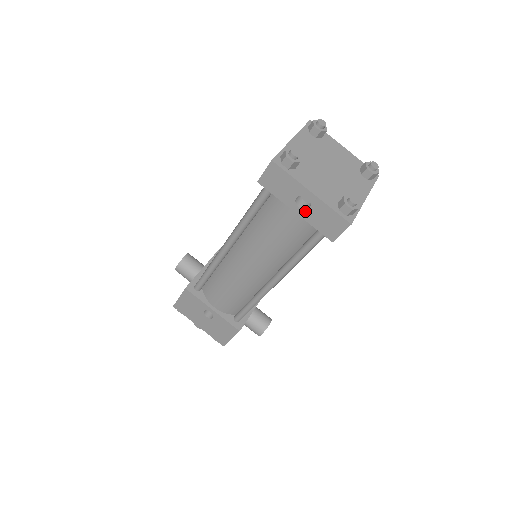
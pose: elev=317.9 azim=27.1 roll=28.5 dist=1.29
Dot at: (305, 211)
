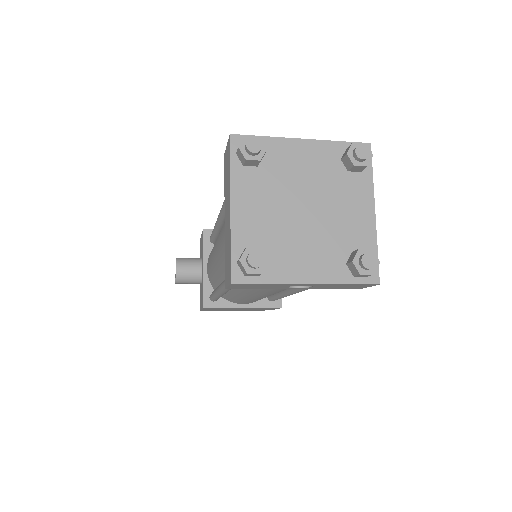
Dot at: (308, 288)
